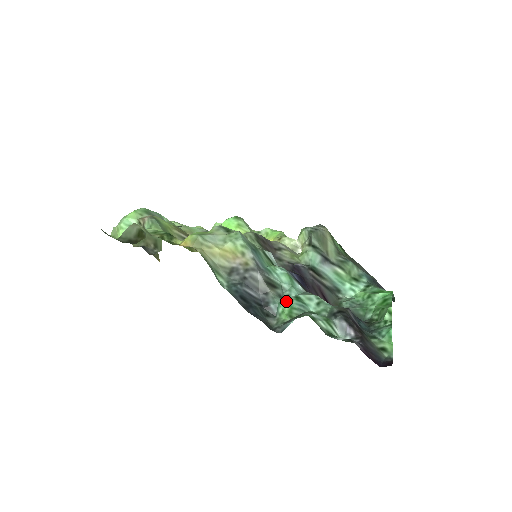
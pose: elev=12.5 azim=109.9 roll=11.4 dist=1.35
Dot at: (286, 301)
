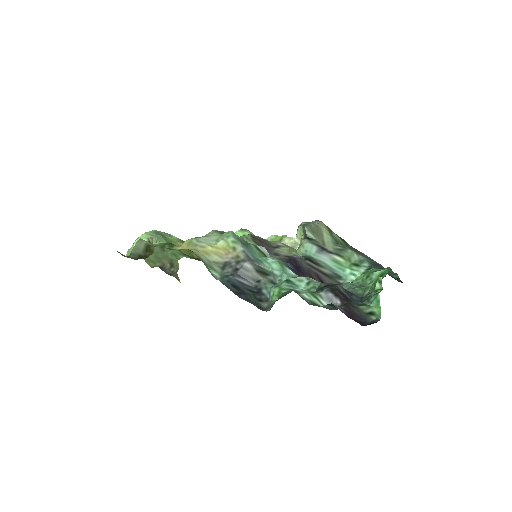
Dot at: (277, 285)
